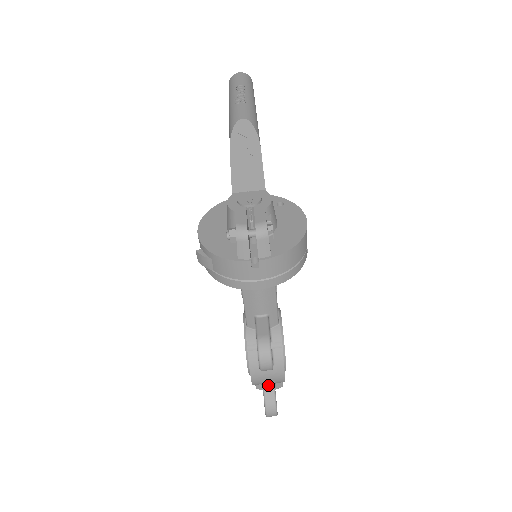
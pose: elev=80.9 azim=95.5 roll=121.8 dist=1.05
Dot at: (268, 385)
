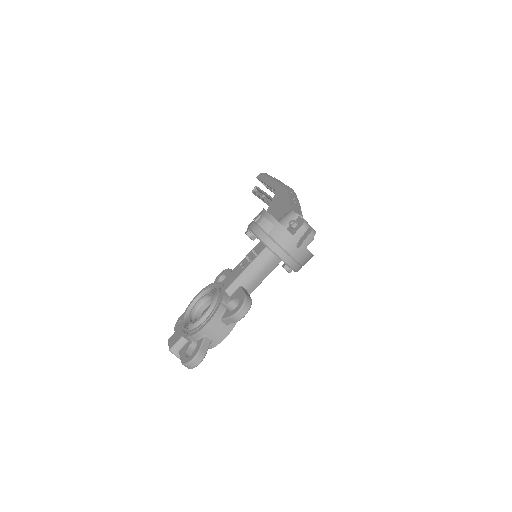
Dot at: (208, 339)
